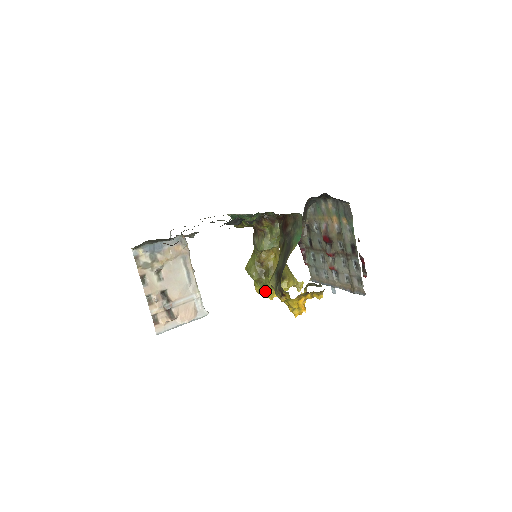
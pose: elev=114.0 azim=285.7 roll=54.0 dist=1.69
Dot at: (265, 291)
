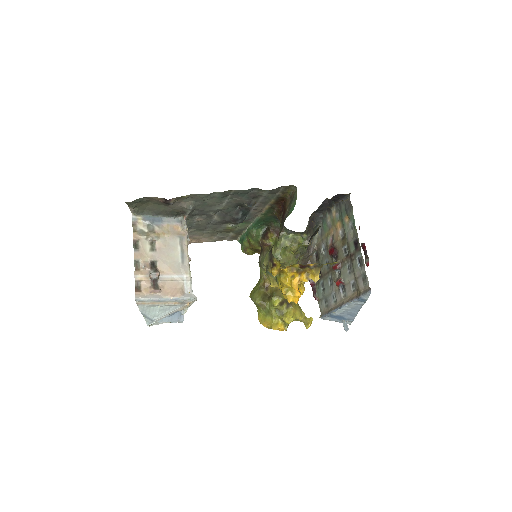
Dot at: (268, 320)
